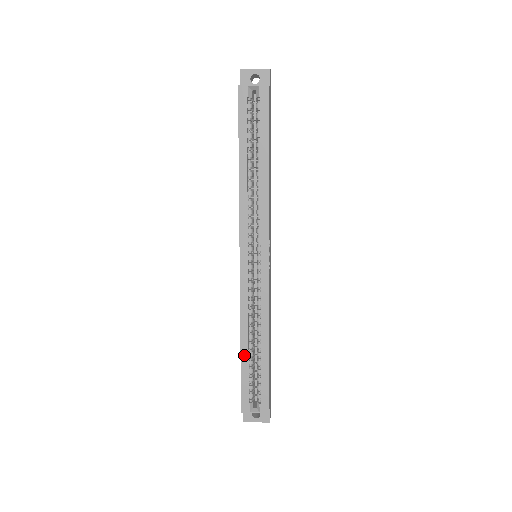
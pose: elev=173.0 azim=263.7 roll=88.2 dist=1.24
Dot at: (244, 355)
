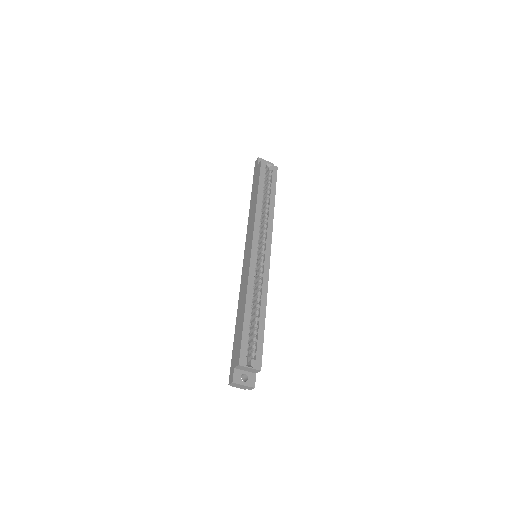
Dot at: (247, 316)
